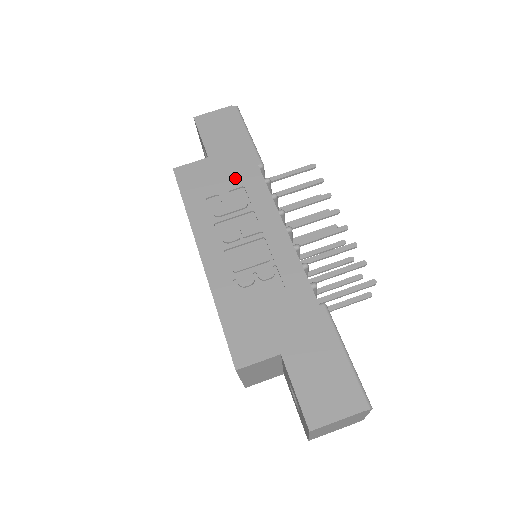
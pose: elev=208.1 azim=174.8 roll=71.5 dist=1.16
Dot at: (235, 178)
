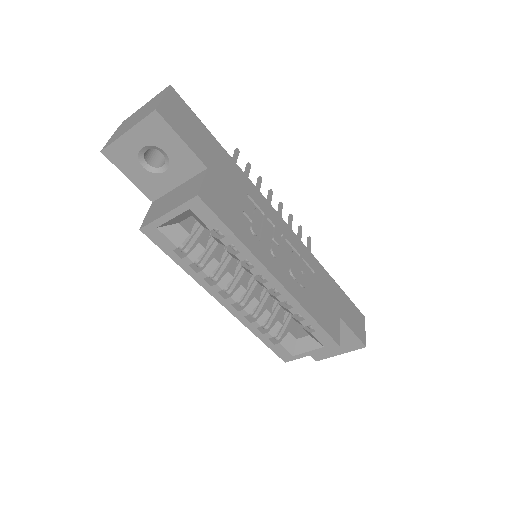
Dot at: (238, 187)
